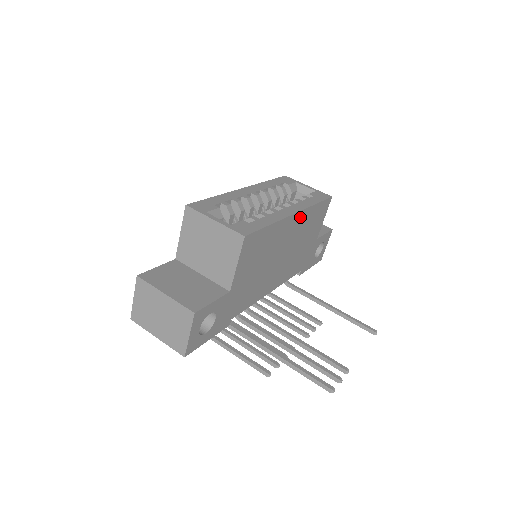
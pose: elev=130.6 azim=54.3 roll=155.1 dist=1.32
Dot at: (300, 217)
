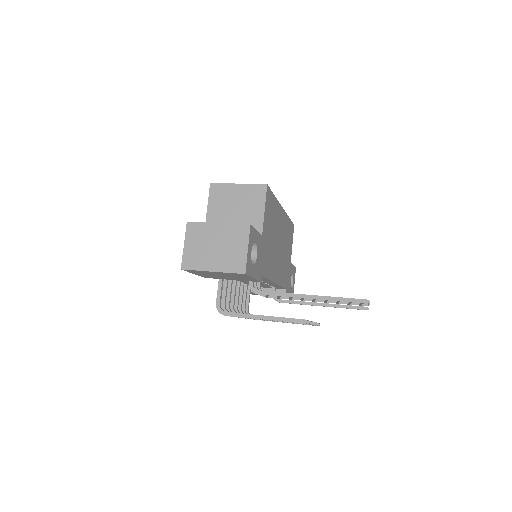
Dot at: (284, 217)
